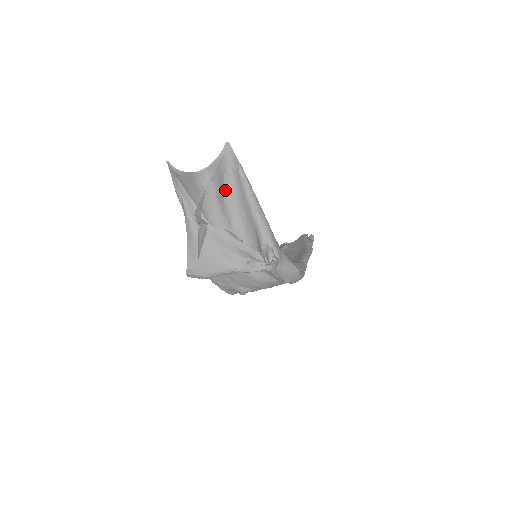
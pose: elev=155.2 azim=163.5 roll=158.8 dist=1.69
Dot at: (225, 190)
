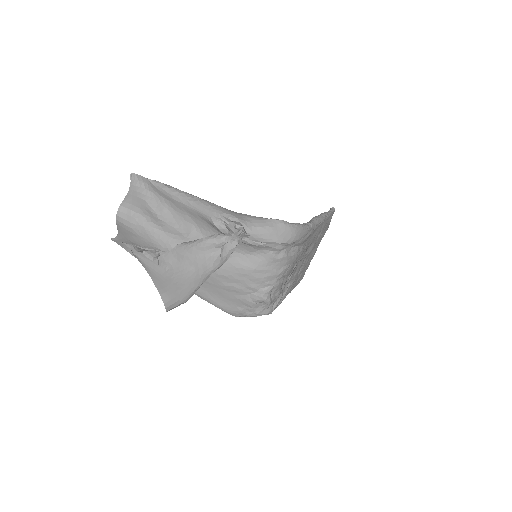
Dot at: (156, 212)
